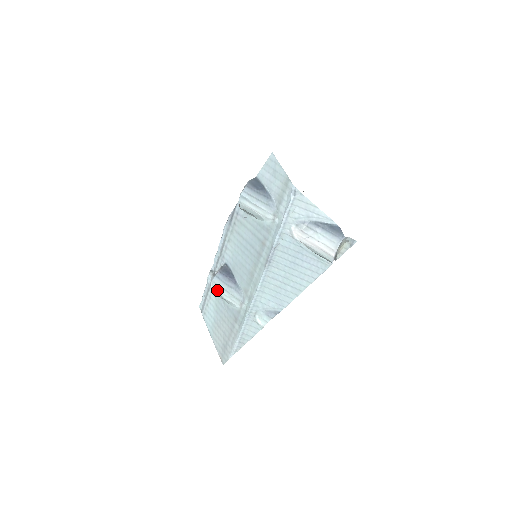
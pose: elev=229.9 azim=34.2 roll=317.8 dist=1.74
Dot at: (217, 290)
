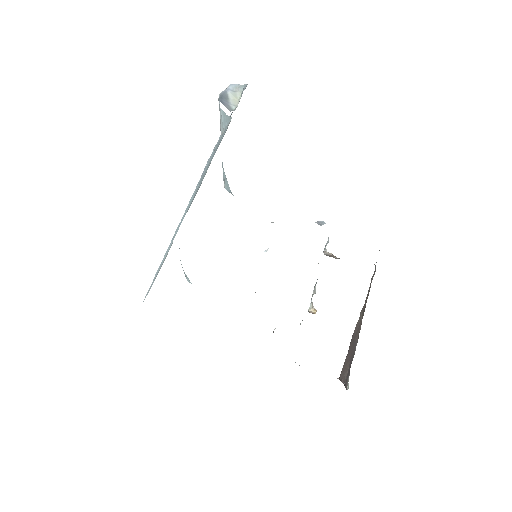
Dot at: occluded
